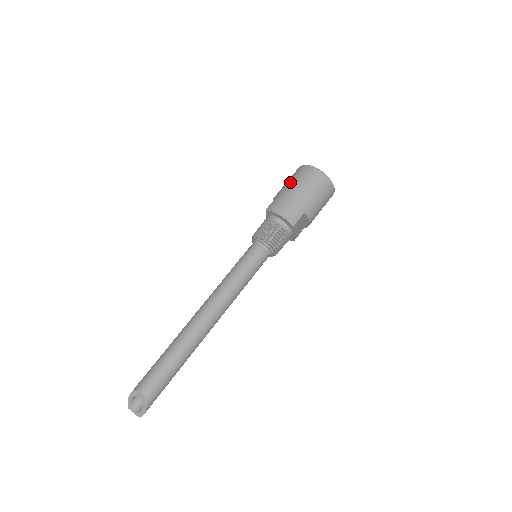
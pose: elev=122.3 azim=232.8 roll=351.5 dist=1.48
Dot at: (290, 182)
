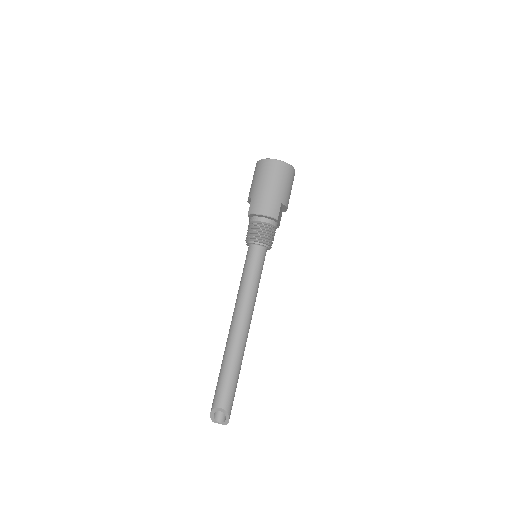
Dot at: (257, 181)
